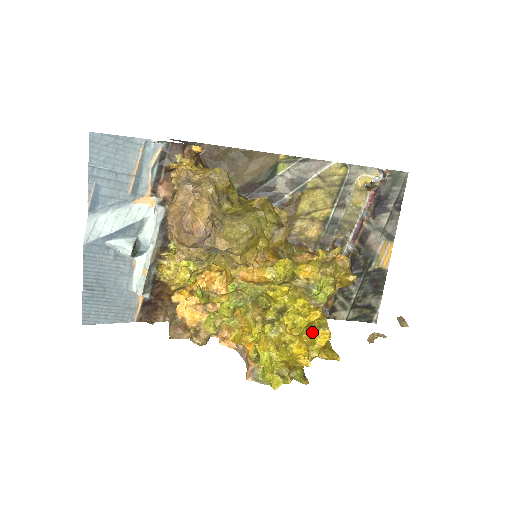
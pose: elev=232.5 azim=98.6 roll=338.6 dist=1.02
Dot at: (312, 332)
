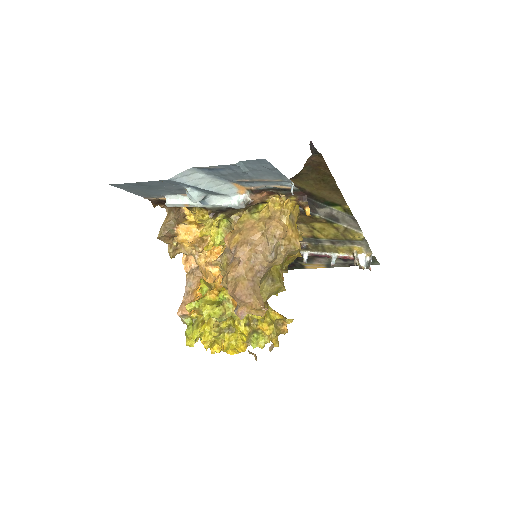
Dot at: occluded
